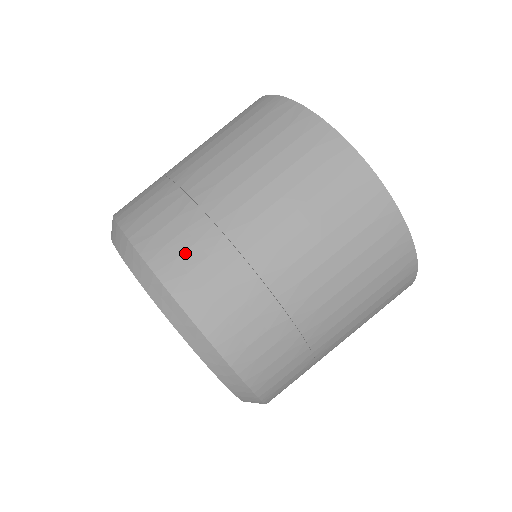
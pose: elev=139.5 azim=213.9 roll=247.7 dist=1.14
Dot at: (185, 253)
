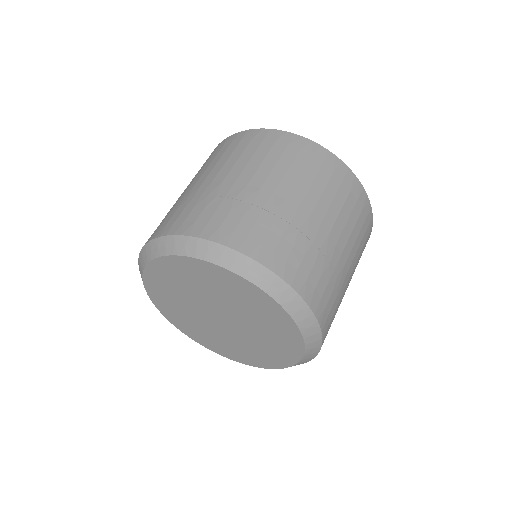
Dot at: (252, 232)
